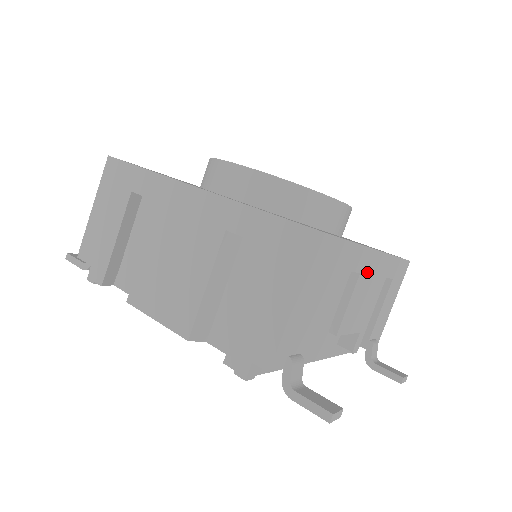
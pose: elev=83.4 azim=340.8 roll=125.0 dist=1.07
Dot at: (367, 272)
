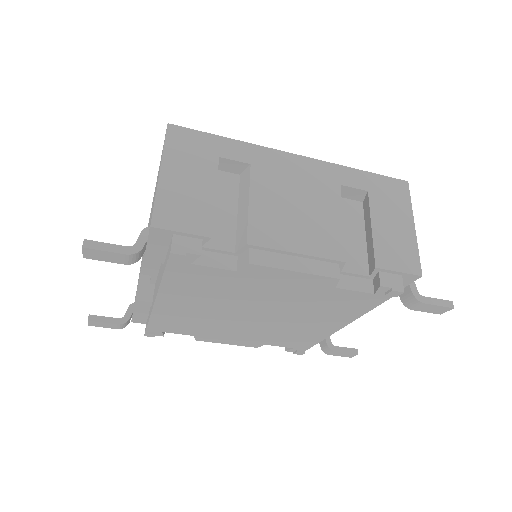
Dot at: occluded
